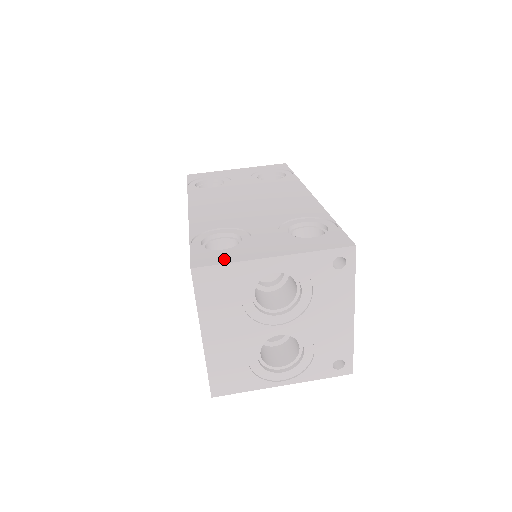
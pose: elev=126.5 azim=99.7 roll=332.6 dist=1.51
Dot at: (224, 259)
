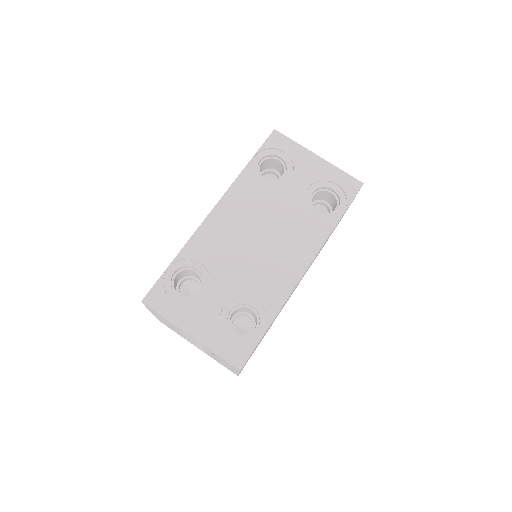
Dot at: (165, 310)
